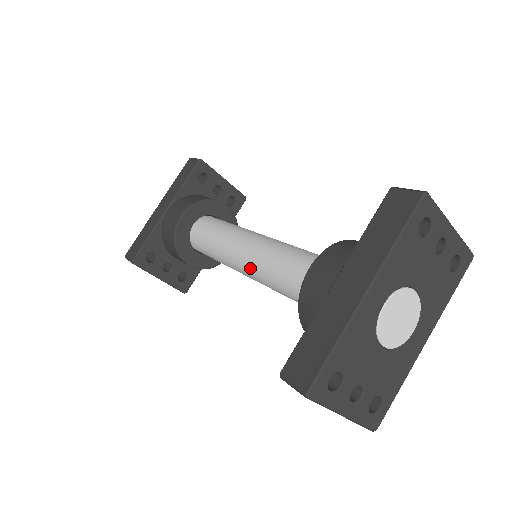
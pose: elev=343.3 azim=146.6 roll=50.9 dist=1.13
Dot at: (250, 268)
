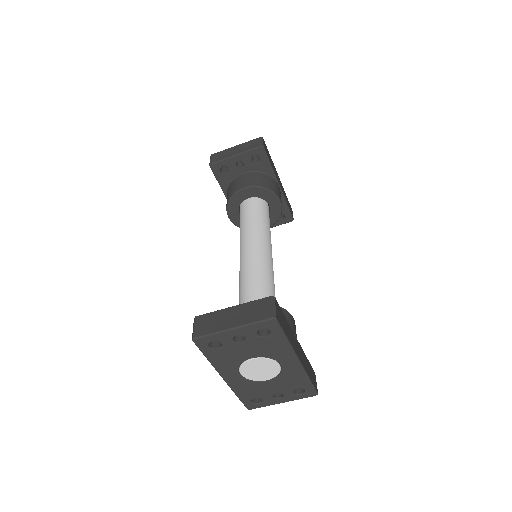
Dot at: occluded
